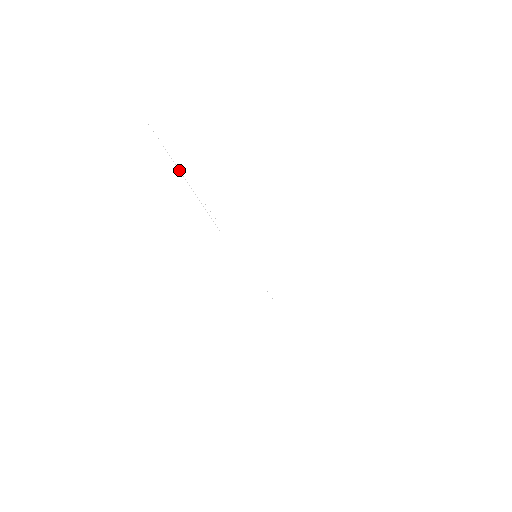
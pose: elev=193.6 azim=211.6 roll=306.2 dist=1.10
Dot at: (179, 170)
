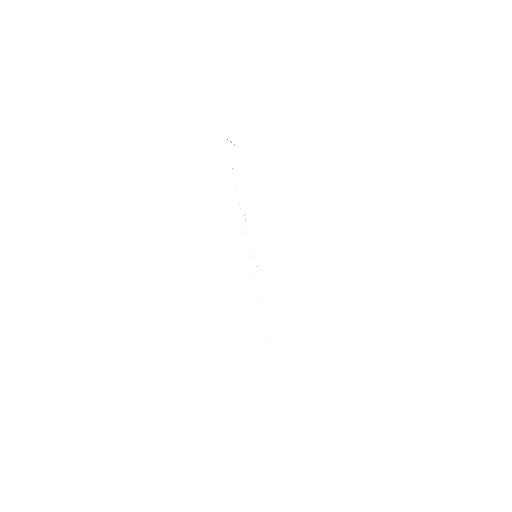
Dot at: (235, 184)
